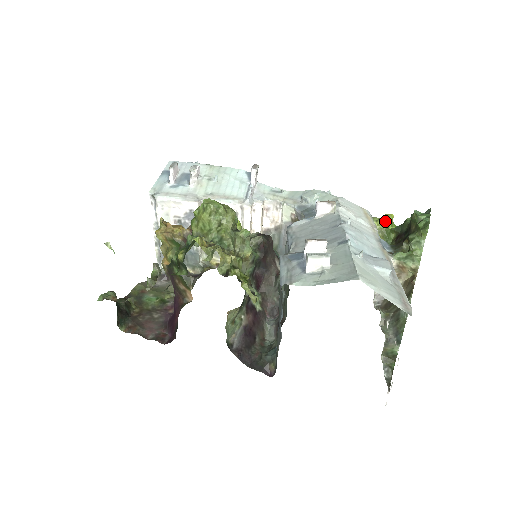
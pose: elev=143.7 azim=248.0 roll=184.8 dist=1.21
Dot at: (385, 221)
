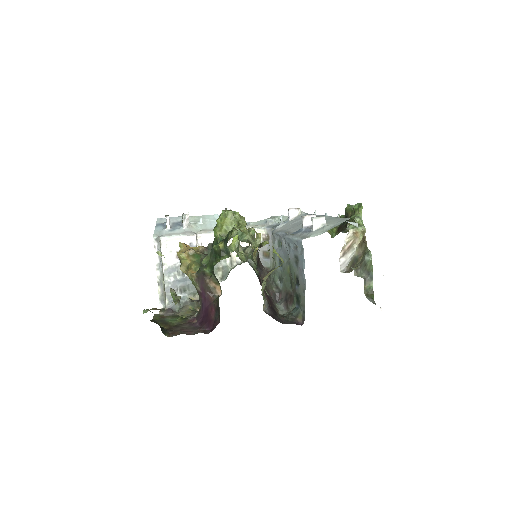
Dot at: occluded
